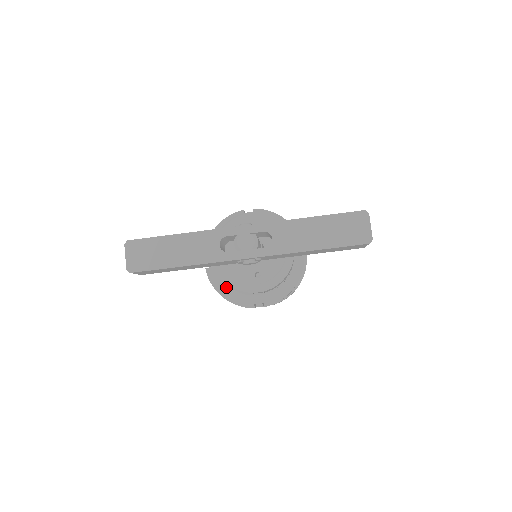
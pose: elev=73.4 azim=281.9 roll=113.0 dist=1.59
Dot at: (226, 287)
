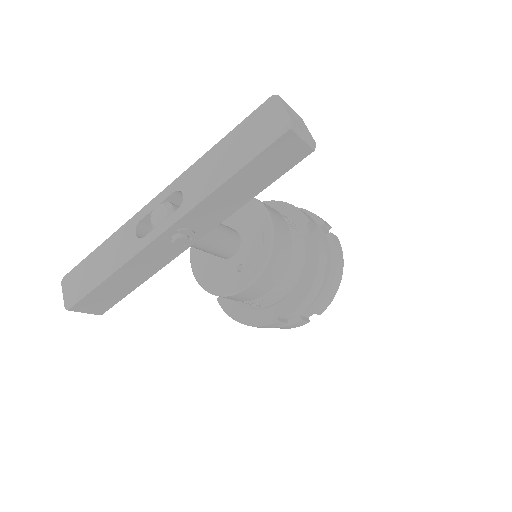
Dot at: (242, 310)
